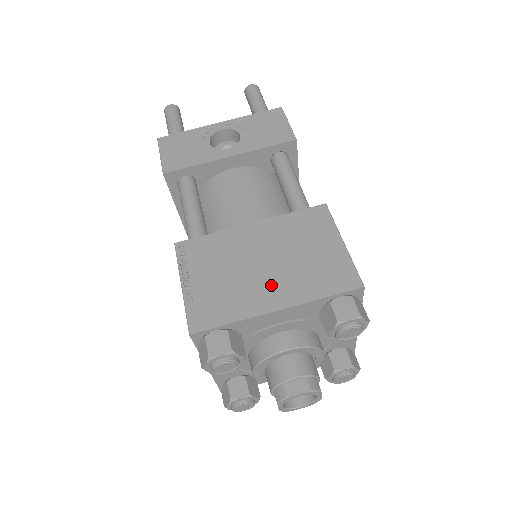
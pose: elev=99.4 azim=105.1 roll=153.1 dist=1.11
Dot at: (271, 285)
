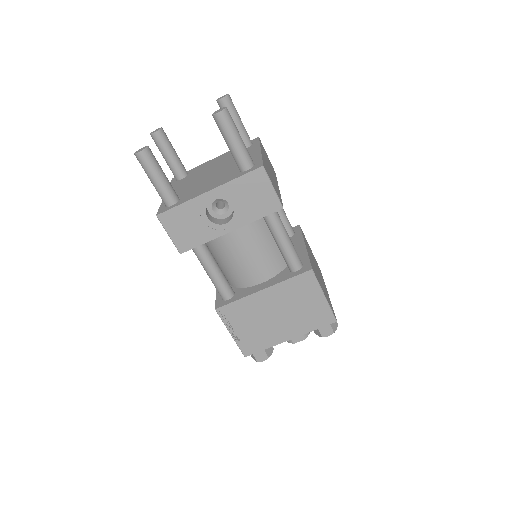
Dot at: (284, 327)
